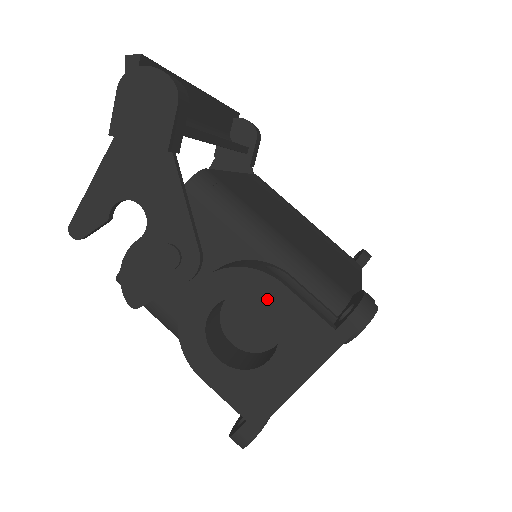
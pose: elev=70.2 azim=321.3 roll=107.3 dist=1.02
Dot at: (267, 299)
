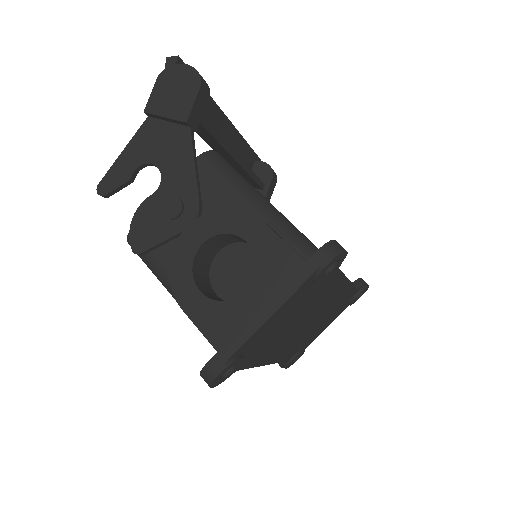
Dot at: (249, 235)
